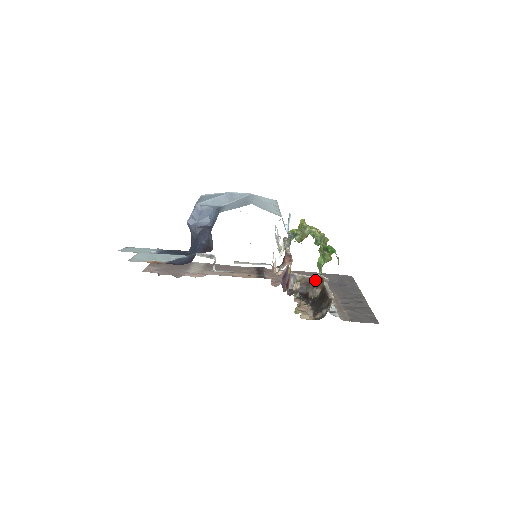
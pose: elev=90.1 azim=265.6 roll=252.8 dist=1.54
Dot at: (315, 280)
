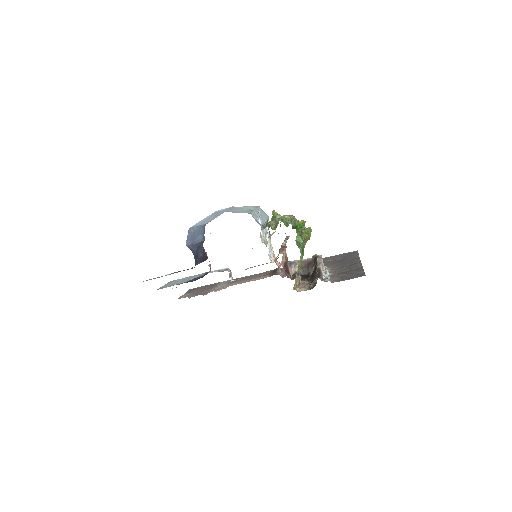
Dot at: (312, 260)
